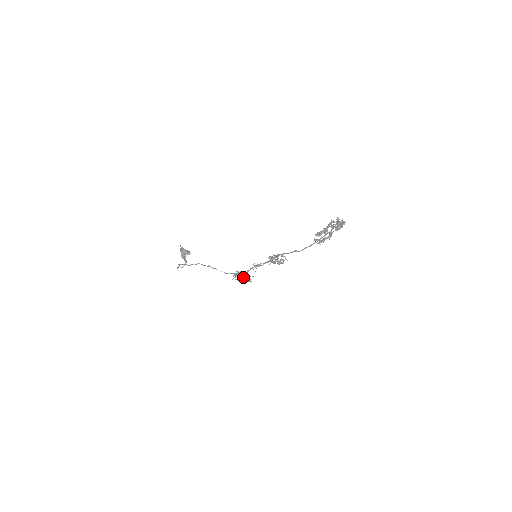
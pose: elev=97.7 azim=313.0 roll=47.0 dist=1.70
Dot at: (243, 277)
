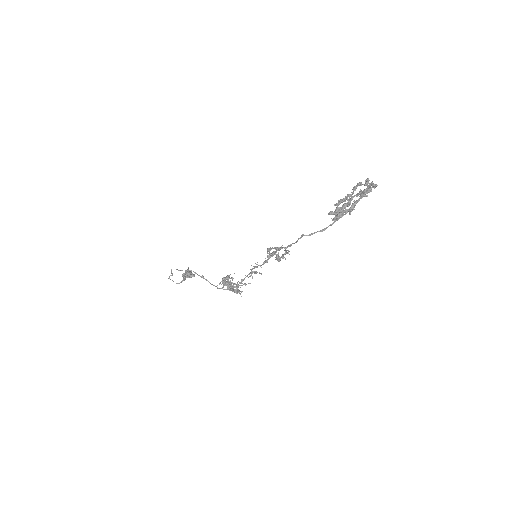
Dot at: (232, 285)
